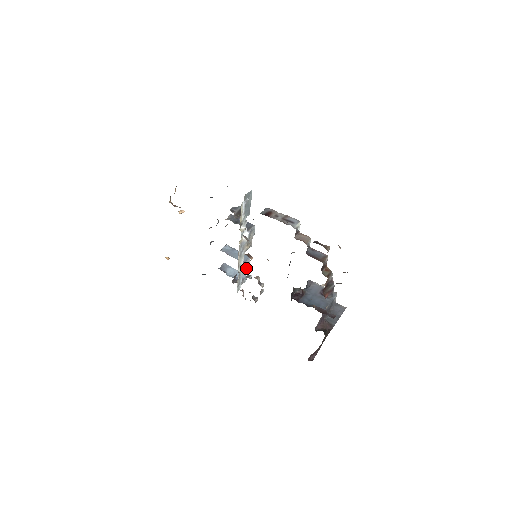
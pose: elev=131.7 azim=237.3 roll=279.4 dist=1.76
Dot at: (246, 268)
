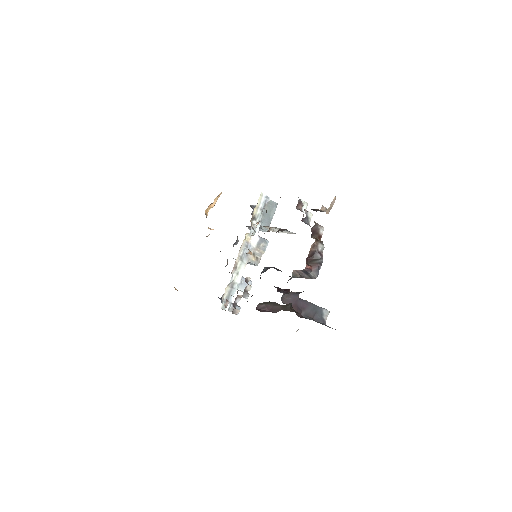
Dot at: (243, 290)
